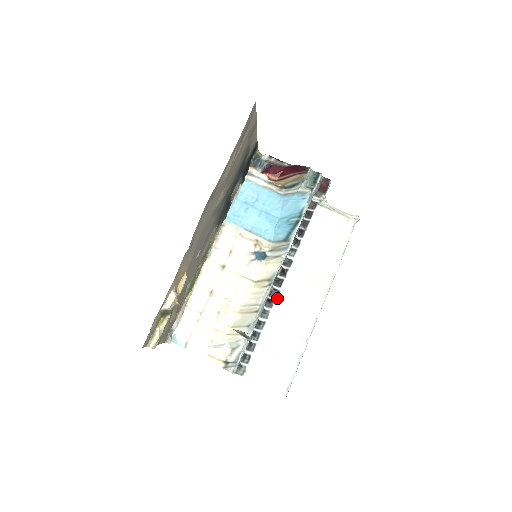
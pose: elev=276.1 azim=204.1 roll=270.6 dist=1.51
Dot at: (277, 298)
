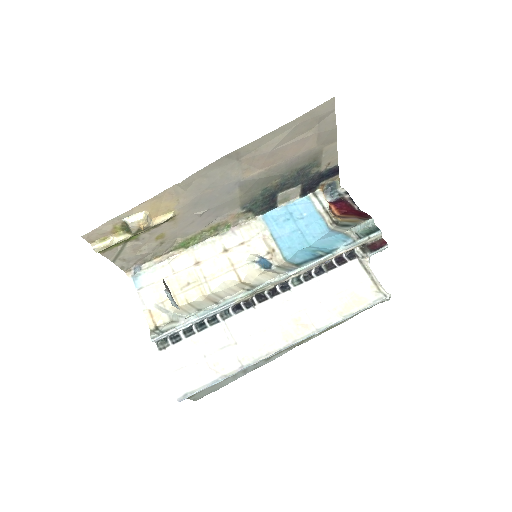
Dot at: (248, 310)
